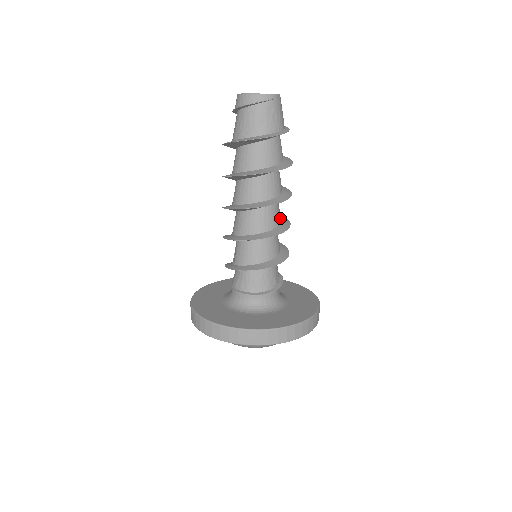
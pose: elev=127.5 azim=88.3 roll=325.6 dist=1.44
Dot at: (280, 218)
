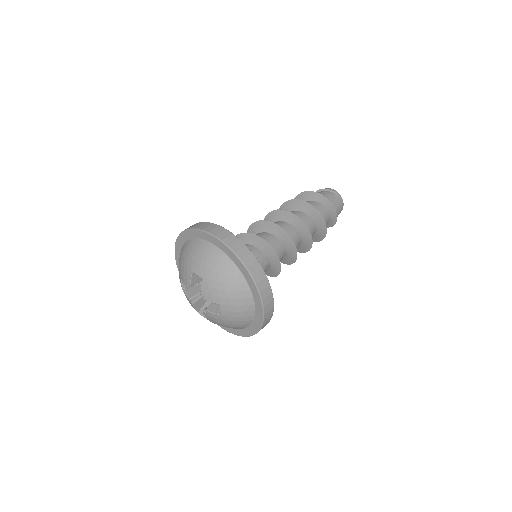
Dot at: occluded
